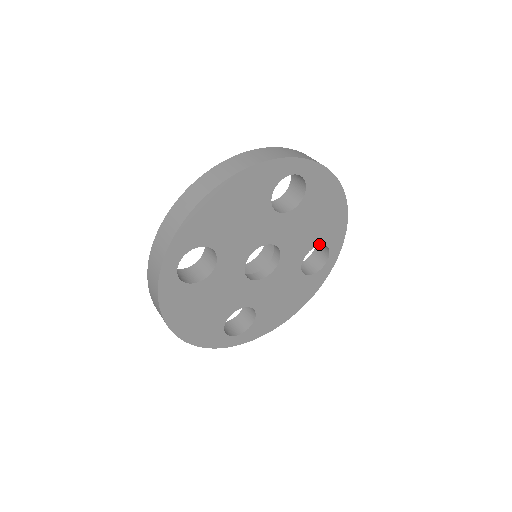
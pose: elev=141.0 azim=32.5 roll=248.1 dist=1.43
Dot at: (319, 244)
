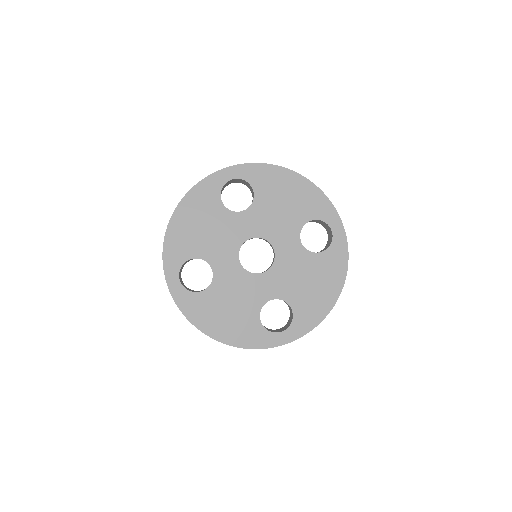
Dot at: (291, 306)
